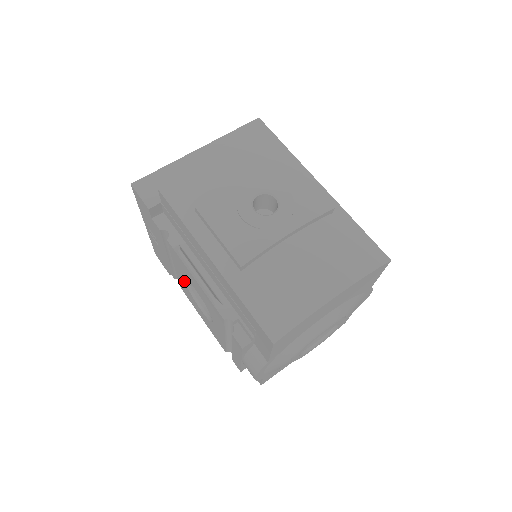
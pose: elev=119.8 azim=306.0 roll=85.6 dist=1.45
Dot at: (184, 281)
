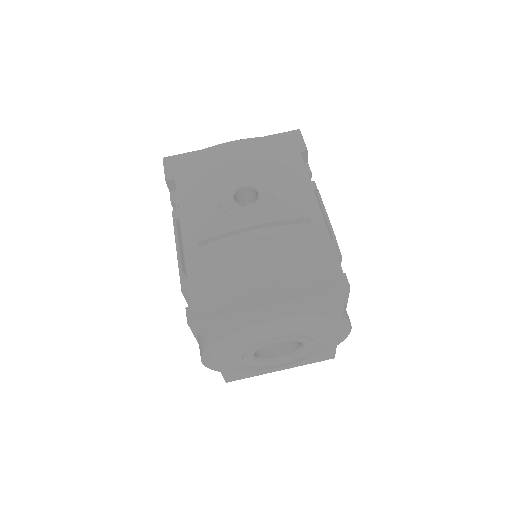
Dot at: occluded
